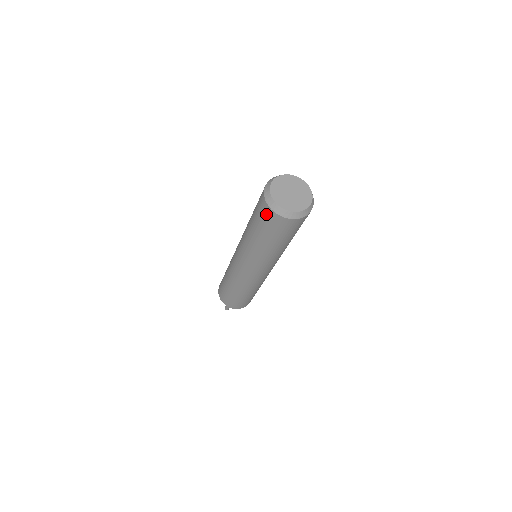
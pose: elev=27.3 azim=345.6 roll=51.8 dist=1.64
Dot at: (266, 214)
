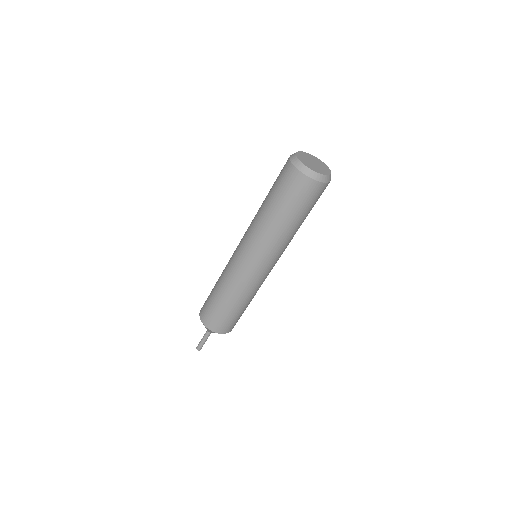
Dot at: (285, 171)
